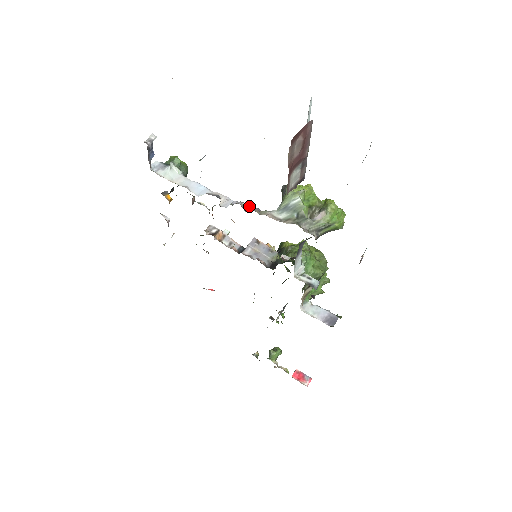
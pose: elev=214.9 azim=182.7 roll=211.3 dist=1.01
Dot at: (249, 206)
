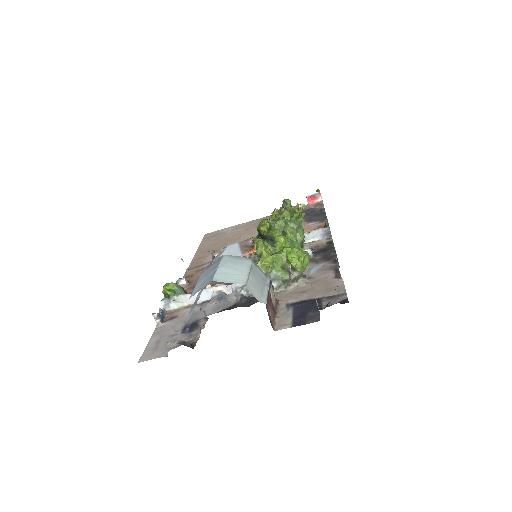
Dot at: (247, 289)
